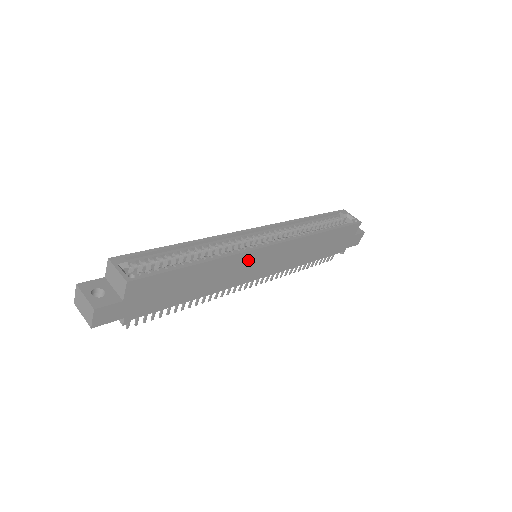
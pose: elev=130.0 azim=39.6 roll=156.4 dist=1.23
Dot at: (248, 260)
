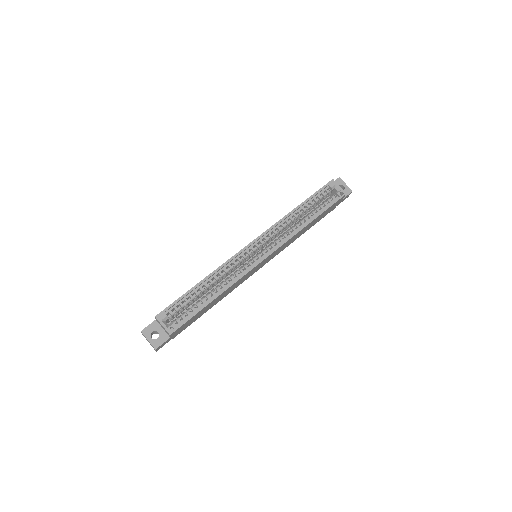
Dot at: (248, 274)
